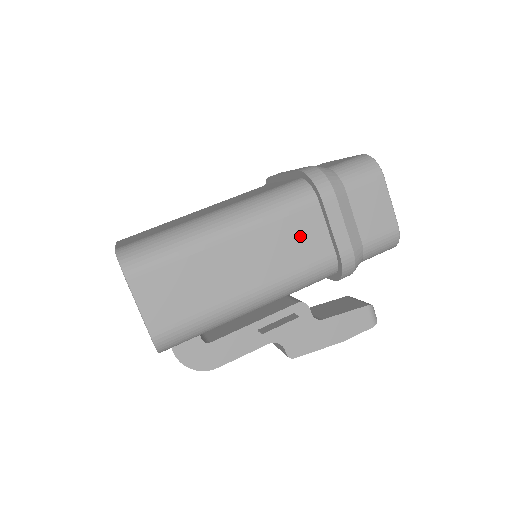
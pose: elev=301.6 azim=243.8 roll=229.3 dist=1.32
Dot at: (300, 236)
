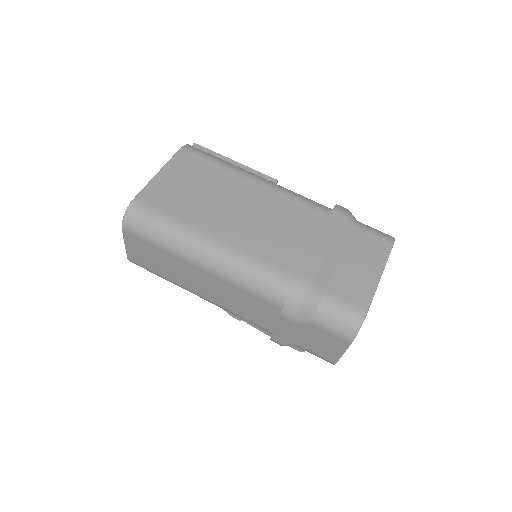
Dot at: (253, 308)
